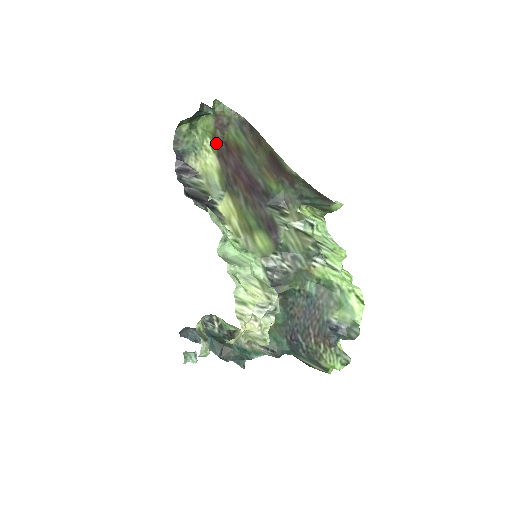
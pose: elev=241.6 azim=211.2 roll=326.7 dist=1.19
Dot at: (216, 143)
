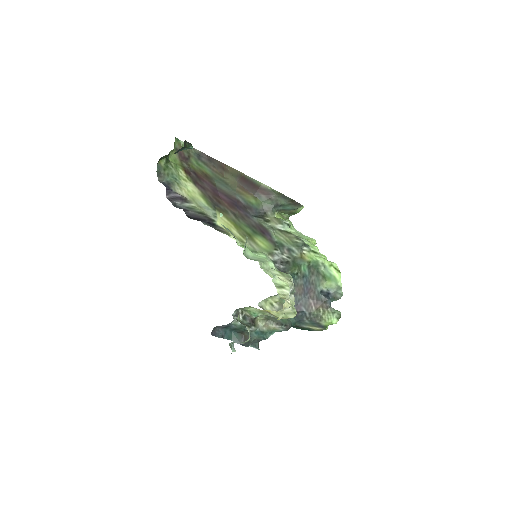
Dot at: (187, 173)
